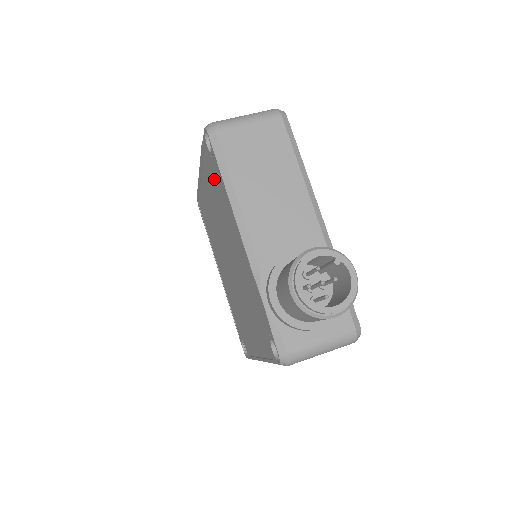
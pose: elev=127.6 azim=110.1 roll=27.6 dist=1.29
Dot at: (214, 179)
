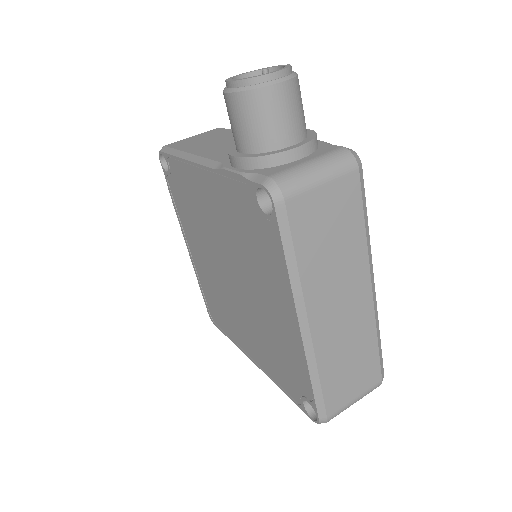
Dot at: (181, 194)
